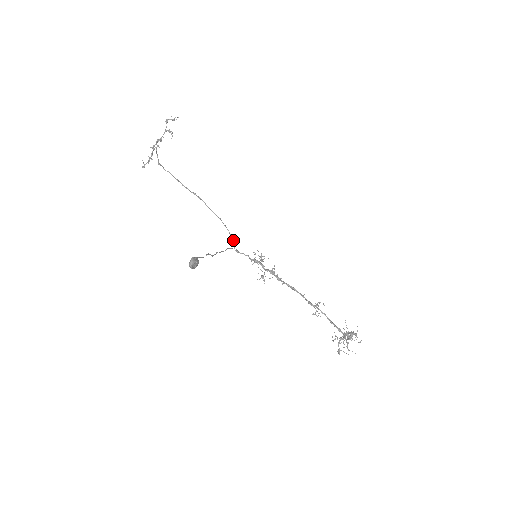
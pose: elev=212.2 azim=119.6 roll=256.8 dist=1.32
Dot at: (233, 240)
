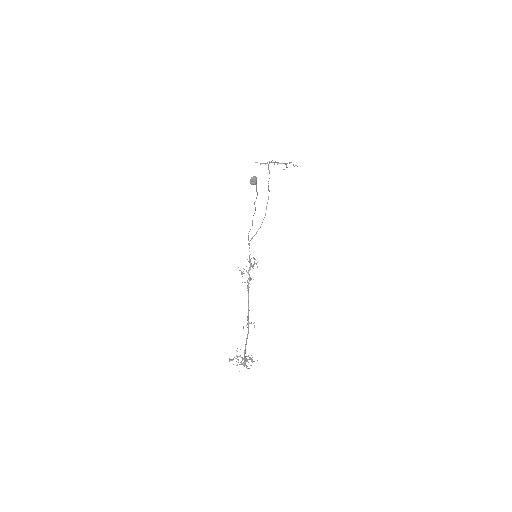
Dot at: occluded
